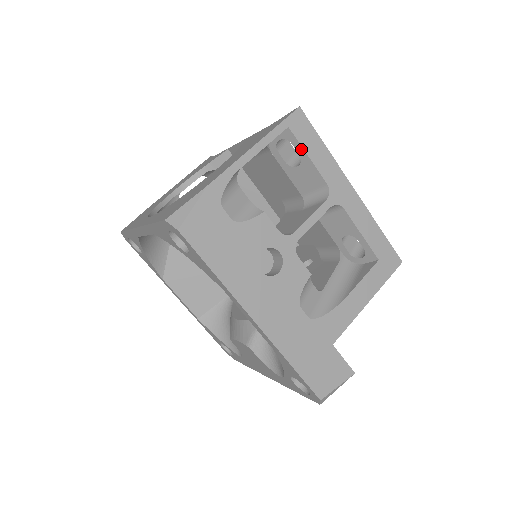
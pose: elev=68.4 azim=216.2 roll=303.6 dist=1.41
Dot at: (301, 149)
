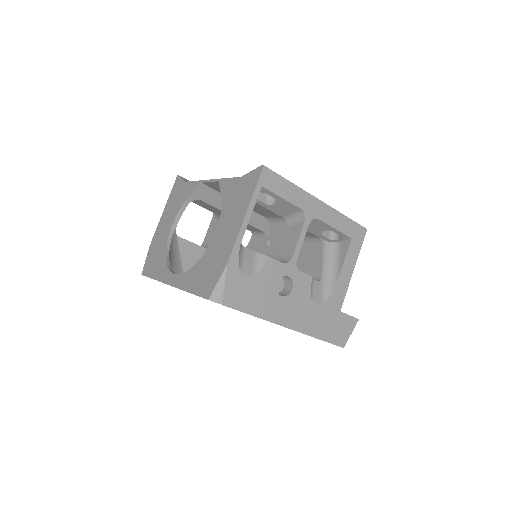
Dot at: (276, 195)
